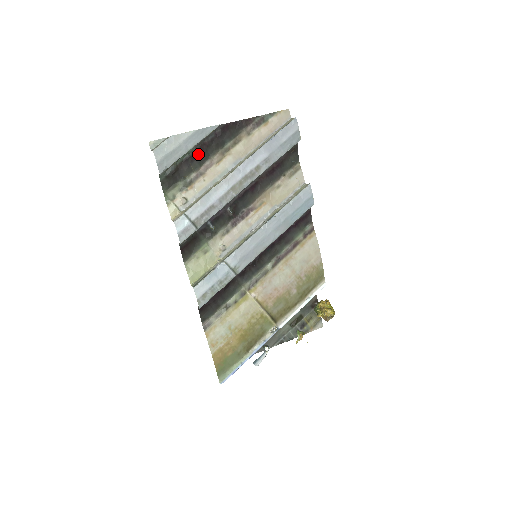
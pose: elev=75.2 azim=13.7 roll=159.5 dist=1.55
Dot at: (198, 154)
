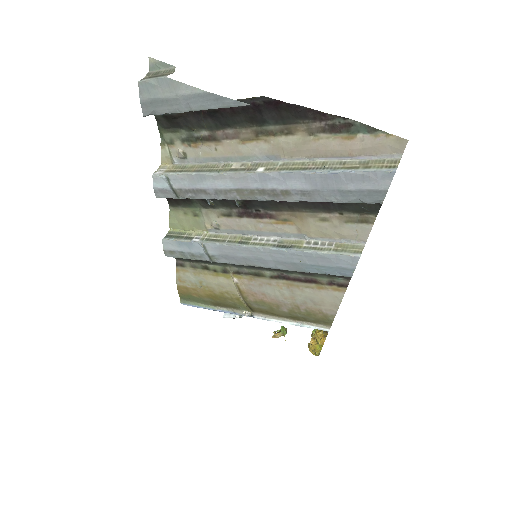
Dot at: (216, 114)
